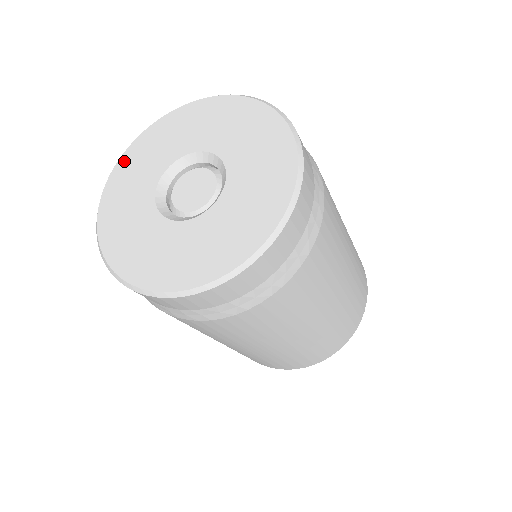
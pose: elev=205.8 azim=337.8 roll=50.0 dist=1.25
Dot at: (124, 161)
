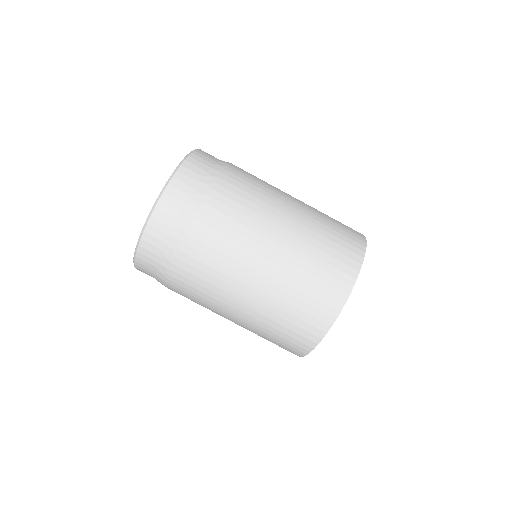
Dot at: occluded
